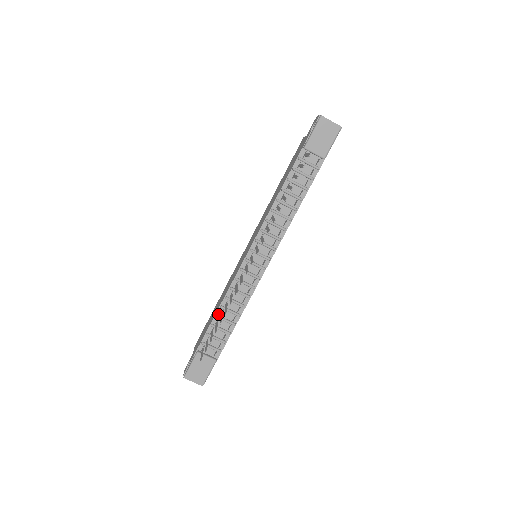
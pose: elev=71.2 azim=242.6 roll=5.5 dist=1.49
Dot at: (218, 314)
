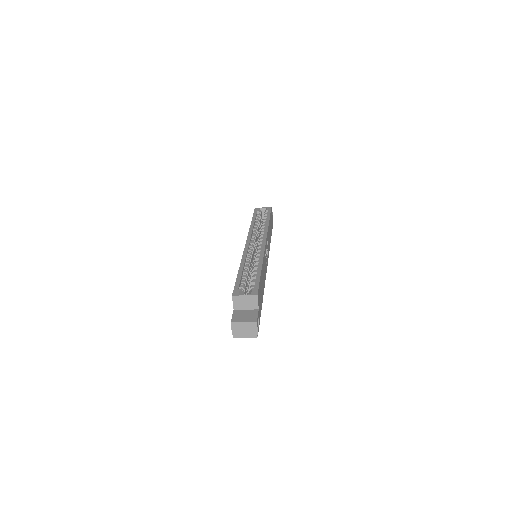
Dot at: occluded
